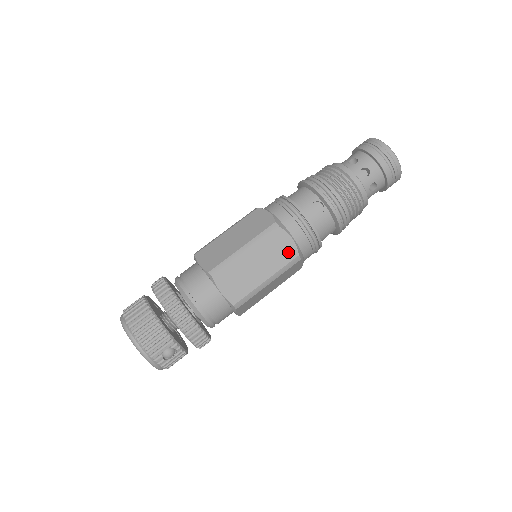
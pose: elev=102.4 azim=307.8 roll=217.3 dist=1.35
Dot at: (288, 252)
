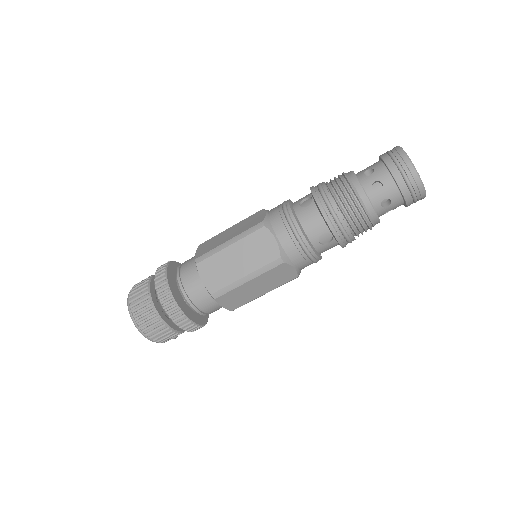
Dot at: (288, 276)
